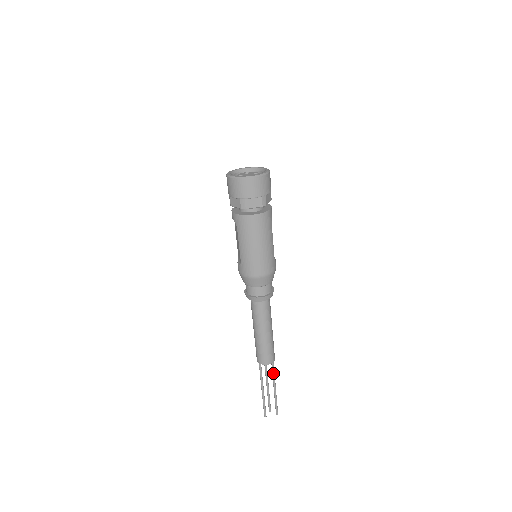
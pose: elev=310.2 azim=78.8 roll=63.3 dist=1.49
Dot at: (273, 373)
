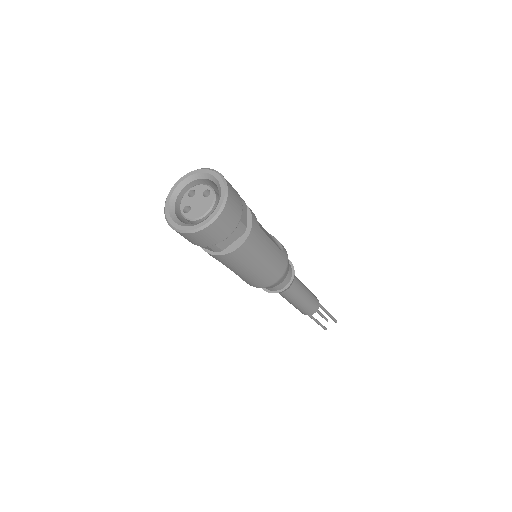
Dot at: (321, 307)
